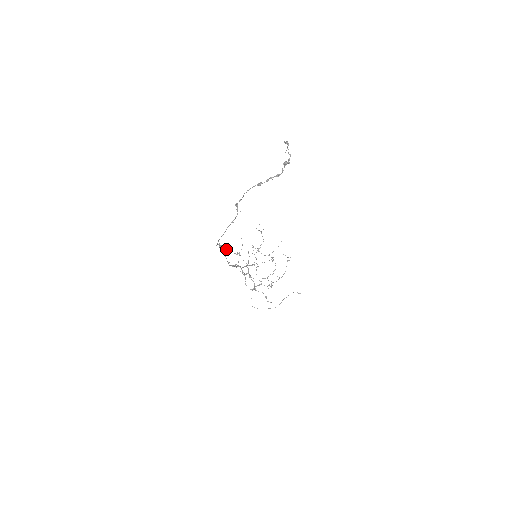
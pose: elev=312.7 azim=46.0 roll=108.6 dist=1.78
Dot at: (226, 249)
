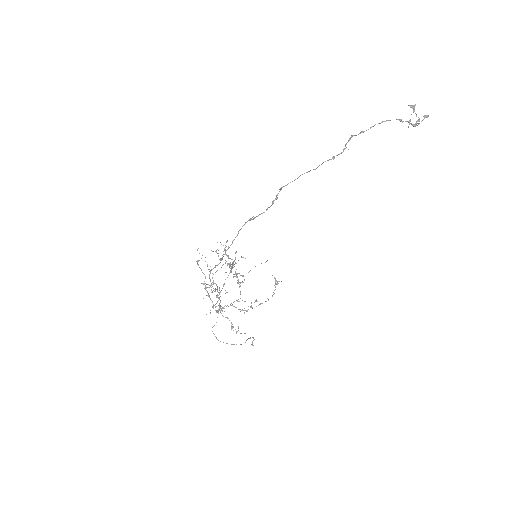
Dot at: (253, 216)
